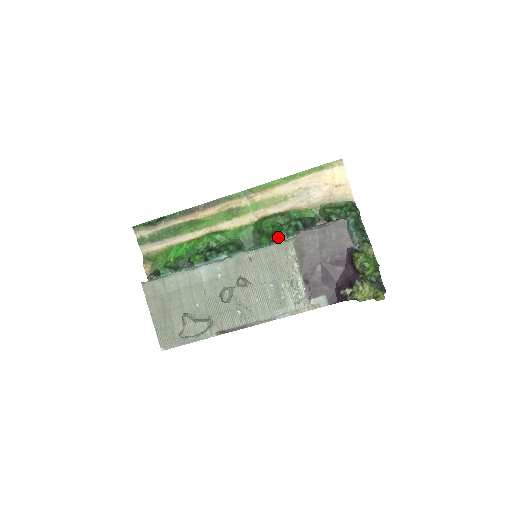
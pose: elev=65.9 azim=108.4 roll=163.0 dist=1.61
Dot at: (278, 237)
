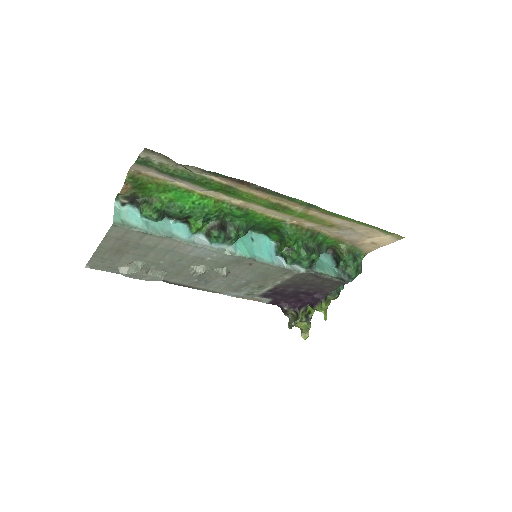
Dot at: (291, 262)
